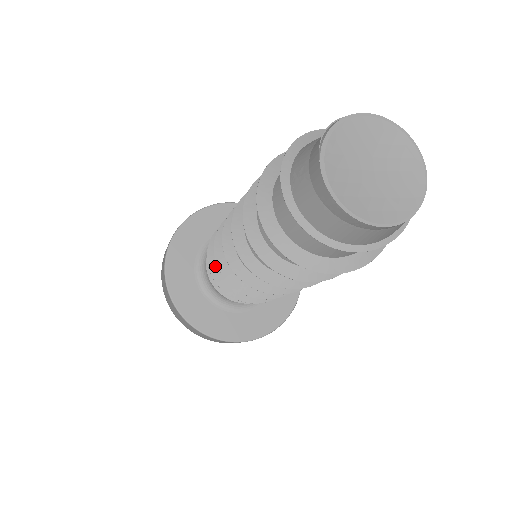
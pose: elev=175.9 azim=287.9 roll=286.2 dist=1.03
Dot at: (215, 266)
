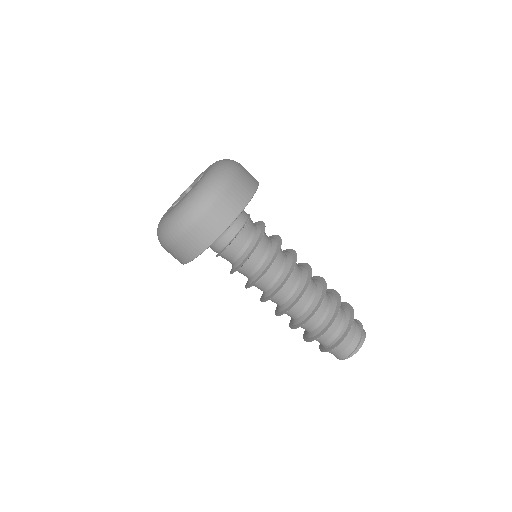
Dot at: occluded
